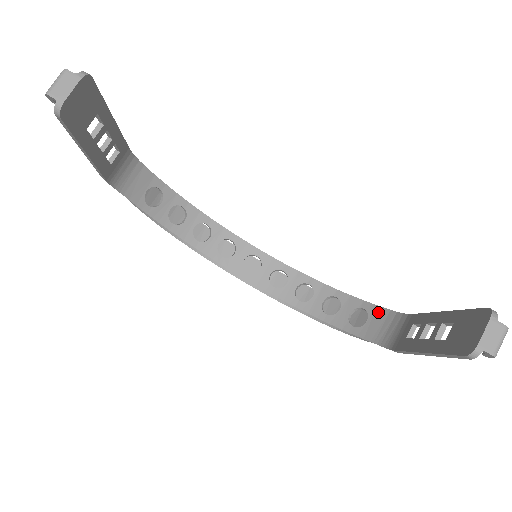
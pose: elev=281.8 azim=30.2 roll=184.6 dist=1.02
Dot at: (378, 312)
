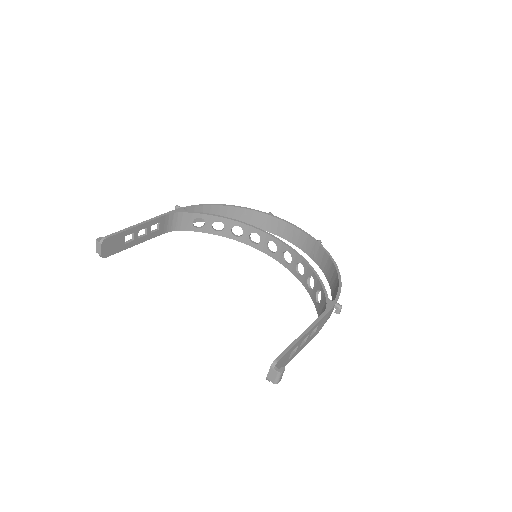
Dot at: (323, 298)
